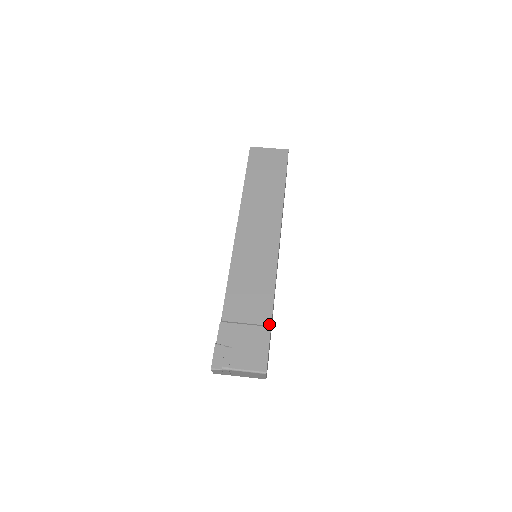
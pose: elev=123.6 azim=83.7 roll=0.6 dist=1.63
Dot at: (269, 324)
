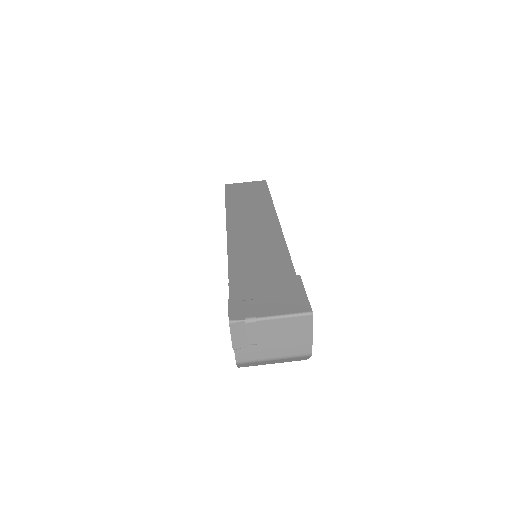
Dot at: occluded
